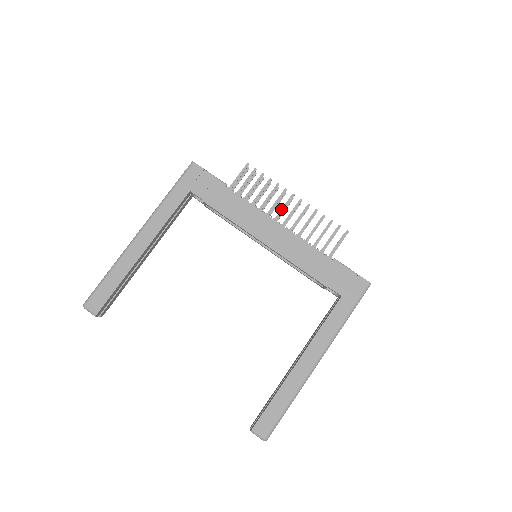
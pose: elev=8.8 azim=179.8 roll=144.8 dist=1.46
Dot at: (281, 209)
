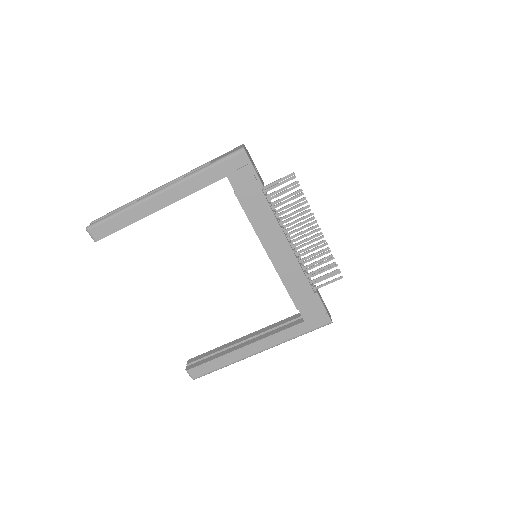
Dot at: (300, 232)
